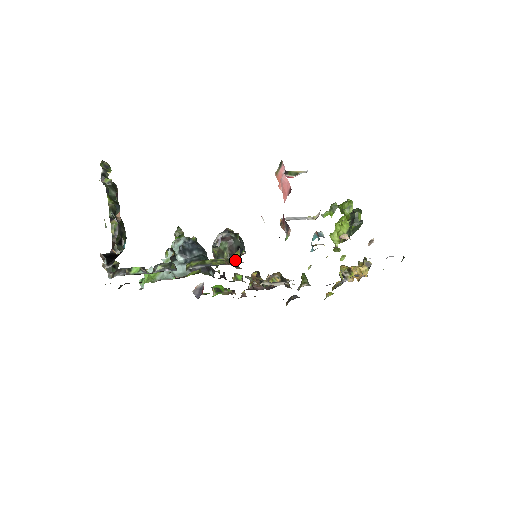
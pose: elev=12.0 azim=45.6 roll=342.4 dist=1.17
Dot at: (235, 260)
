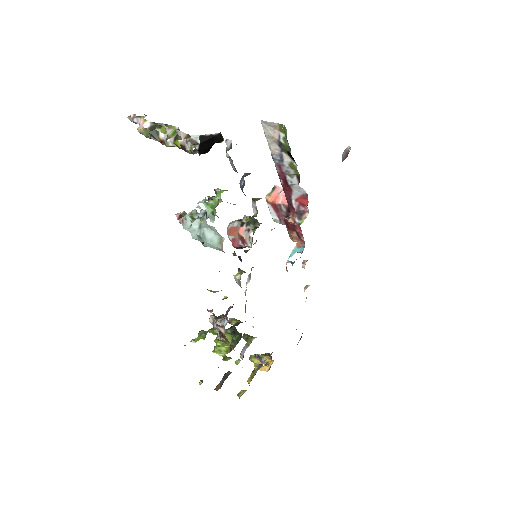
Dot at: occluded
